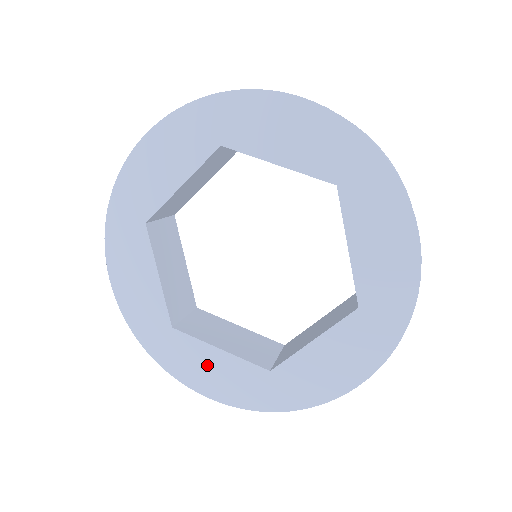
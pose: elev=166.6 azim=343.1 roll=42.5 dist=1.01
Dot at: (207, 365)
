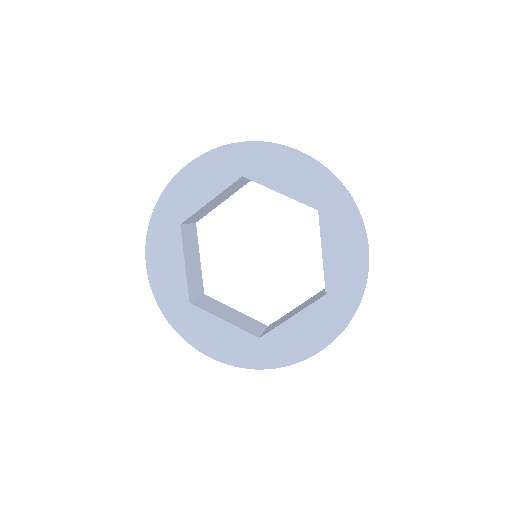
Dot at: (297, 334)
